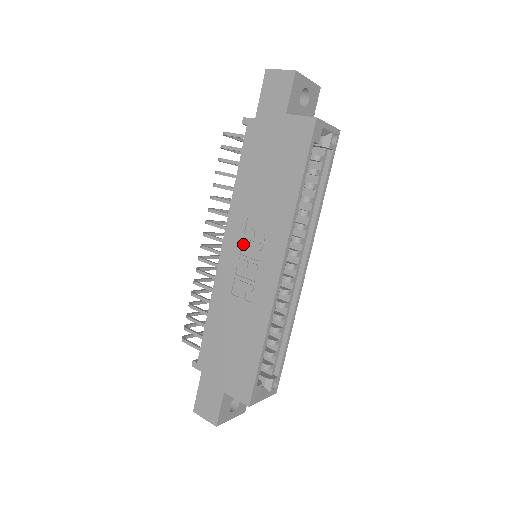
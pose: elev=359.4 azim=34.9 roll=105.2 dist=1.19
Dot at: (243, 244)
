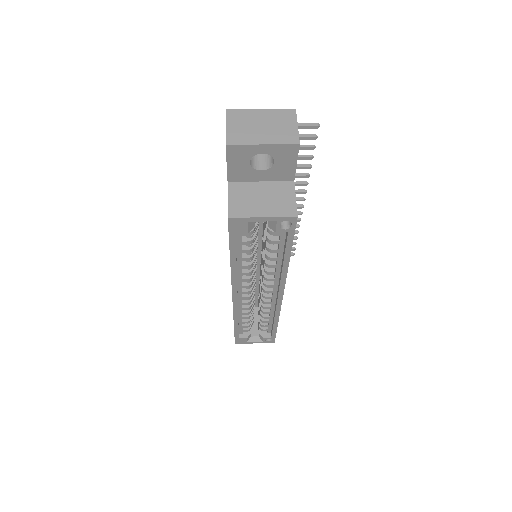
Dot at: occluded
